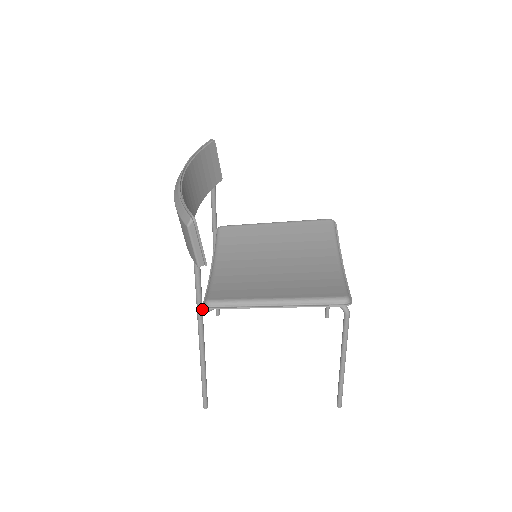
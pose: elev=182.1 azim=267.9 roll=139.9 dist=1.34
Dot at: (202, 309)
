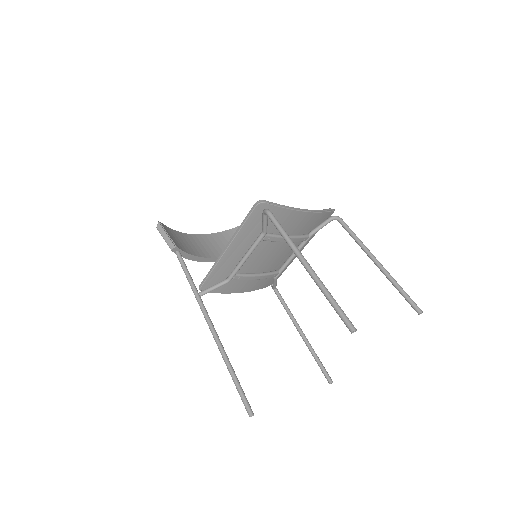
Dot at: (196, 290)
